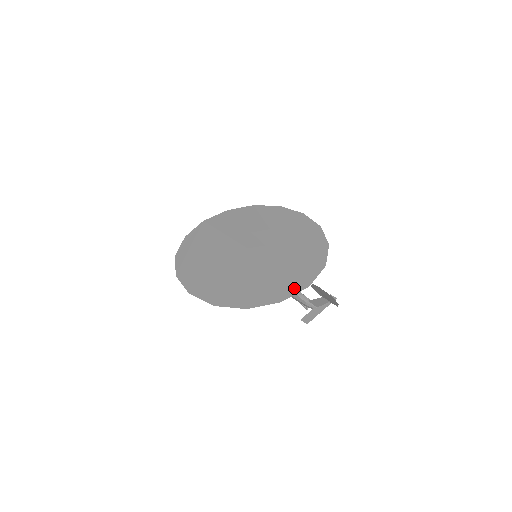
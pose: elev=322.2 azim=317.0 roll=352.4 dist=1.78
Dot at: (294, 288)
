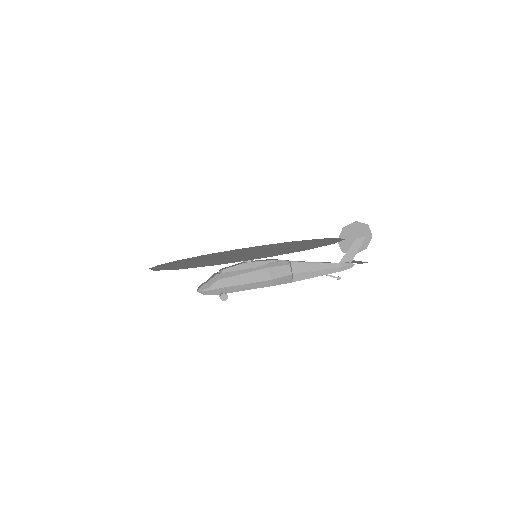
Dot at: (332, 239)
